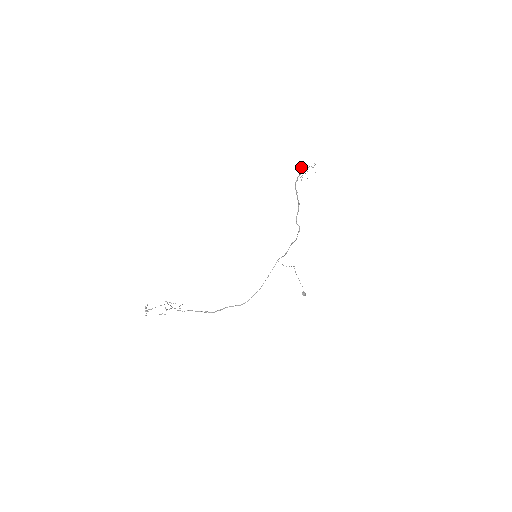
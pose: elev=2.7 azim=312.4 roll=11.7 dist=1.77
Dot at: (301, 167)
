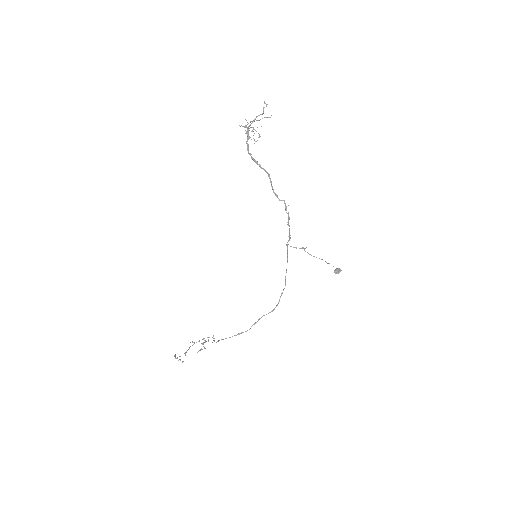
Dot at: occluded
